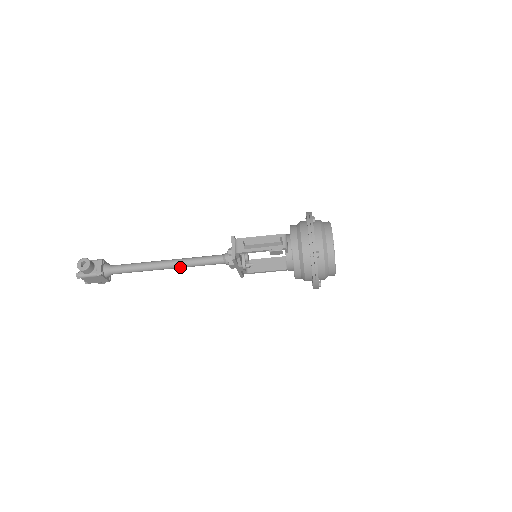
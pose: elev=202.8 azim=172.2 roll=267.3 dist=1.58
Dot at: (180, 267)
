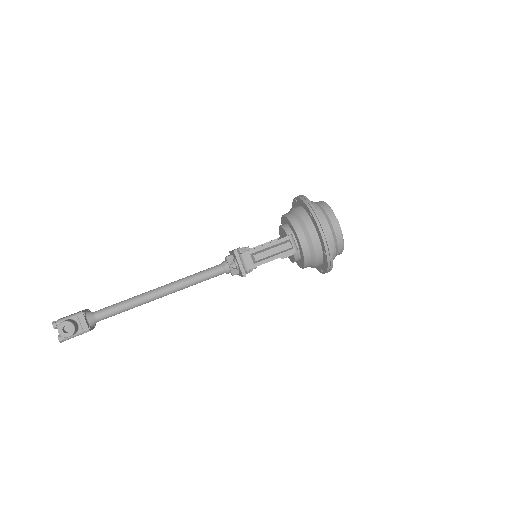
Dot at: occluded
